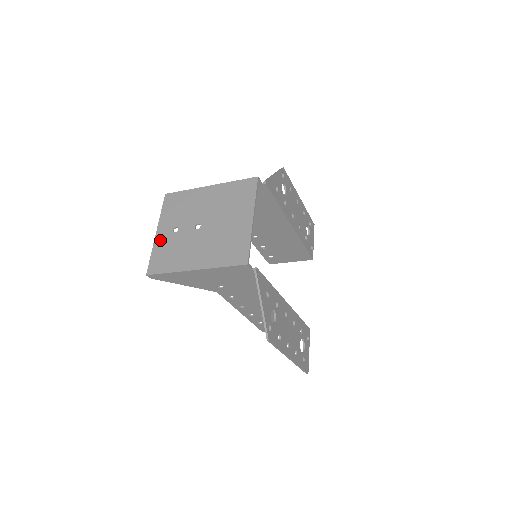
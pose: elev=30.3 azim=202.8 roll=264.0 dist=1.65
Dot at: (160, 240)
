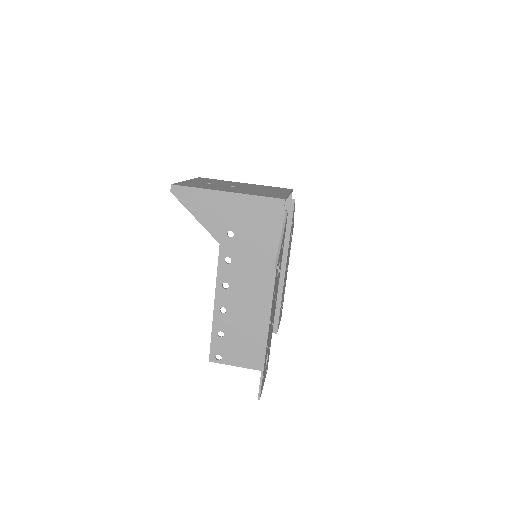
Dot at: (191, 182)
